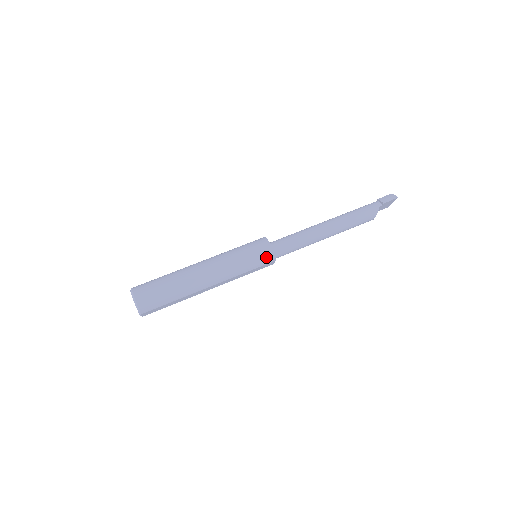
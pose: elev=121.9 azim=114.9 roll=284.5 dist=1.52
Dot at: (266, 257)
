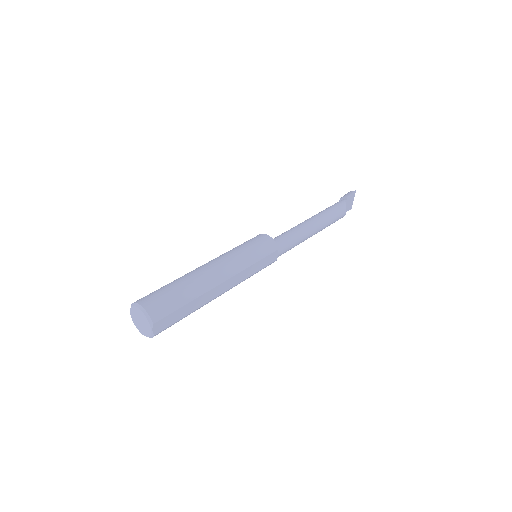
Dot at: (268, 245)
